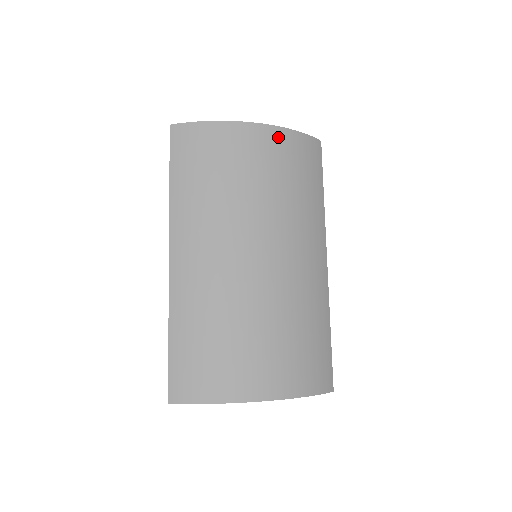
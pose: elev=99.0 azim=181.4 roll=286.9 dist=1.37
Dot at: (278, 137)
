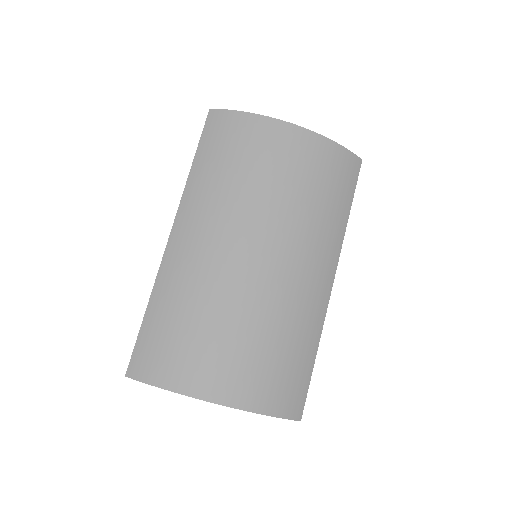
Dot at: (313, 143)
